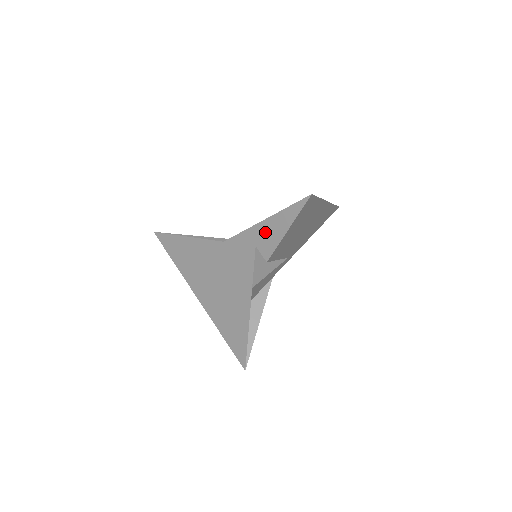
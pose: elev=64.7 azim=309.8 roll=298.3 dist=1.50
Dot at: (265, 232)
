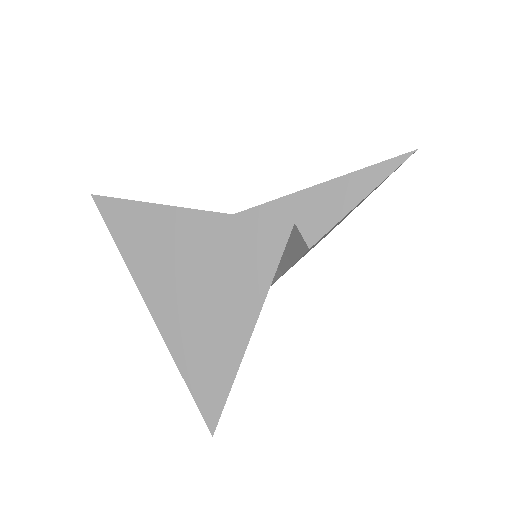
Dot at: (319, 201)
